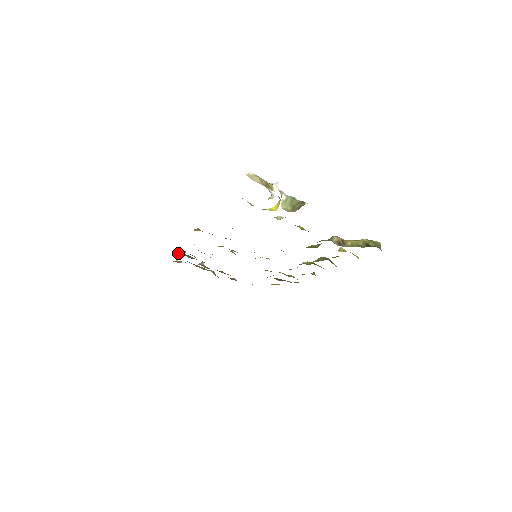
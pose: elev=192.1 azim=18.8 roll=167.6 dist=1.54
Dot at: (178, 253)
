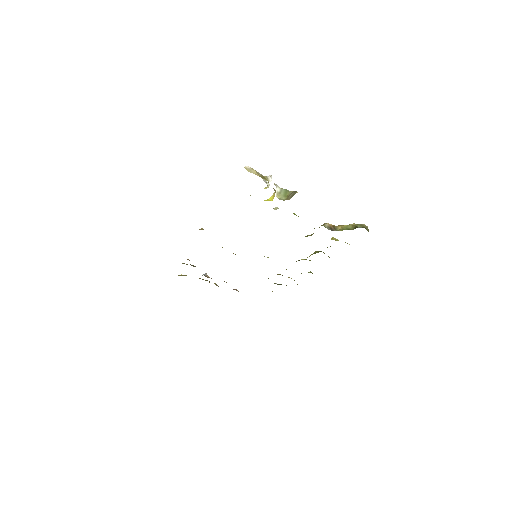
Dot at: (183, 263)
